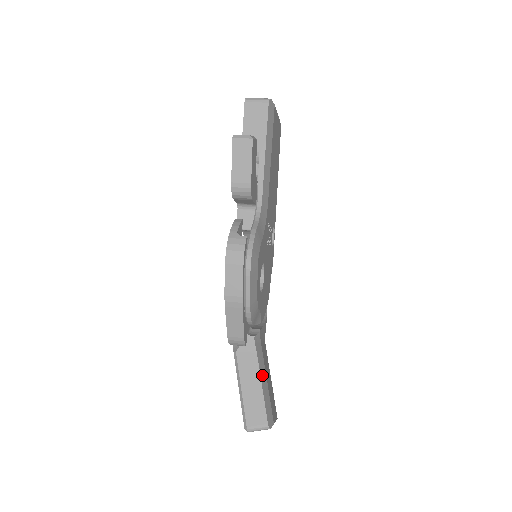
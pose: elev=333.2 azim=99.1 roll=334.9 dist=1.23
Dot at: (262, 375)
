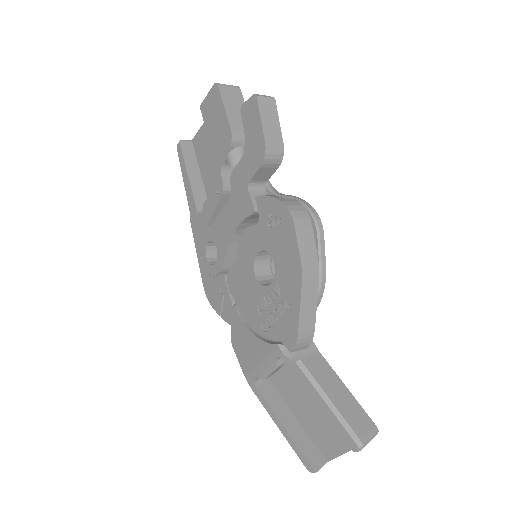
Dot at: (335, 377)
